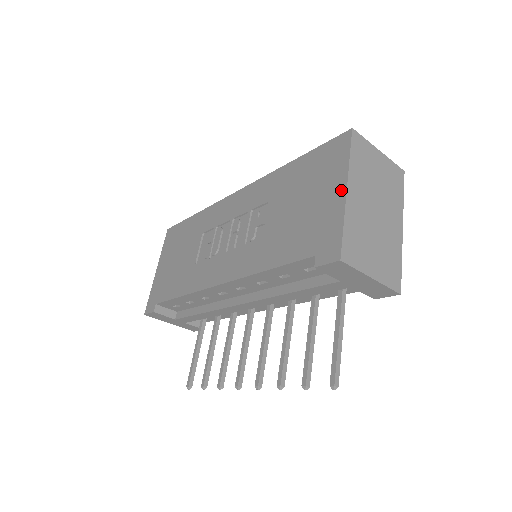
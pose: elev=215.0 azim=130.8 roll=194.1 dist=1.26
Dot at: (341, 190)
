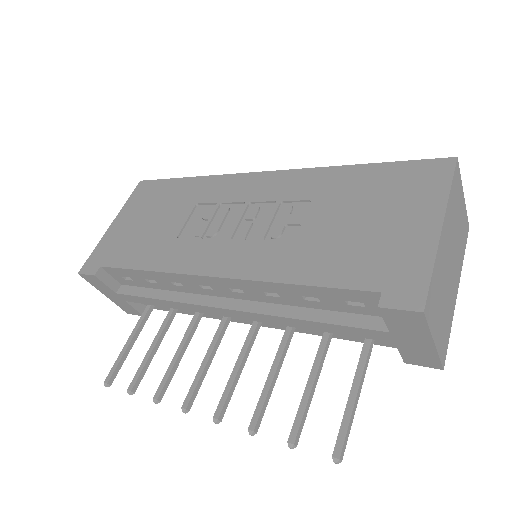
Dot at: (433, 224)
